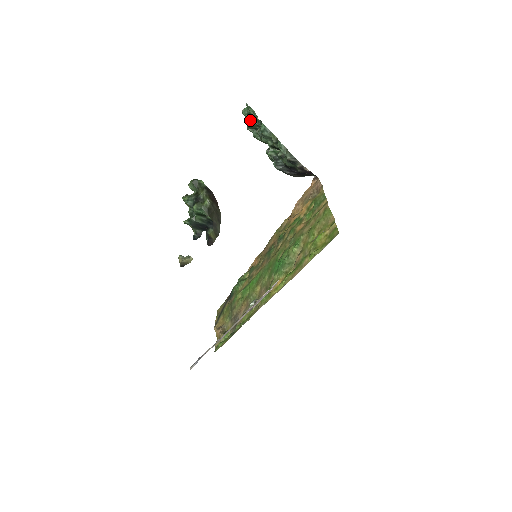
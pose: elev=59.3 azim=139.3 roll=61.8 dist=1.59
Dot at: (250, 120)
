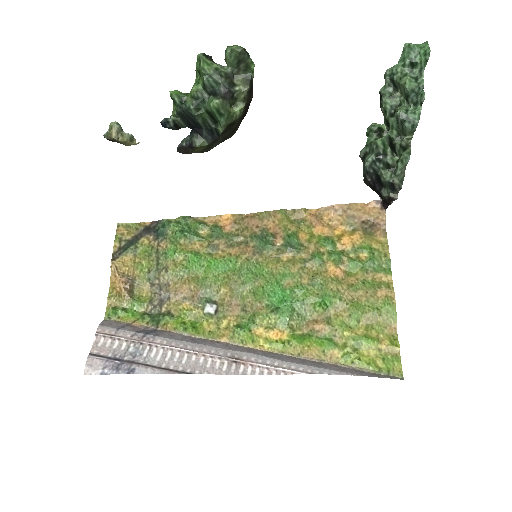
Dot at: (409, 79)
